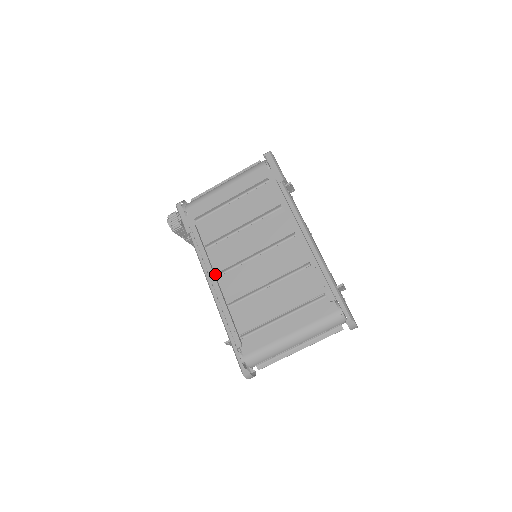
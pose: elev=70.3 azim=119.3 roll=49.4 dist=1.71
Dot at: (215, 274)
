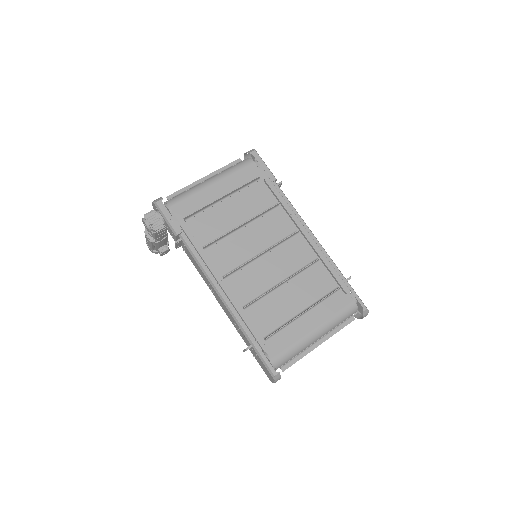
Dot at: (220, 277)
